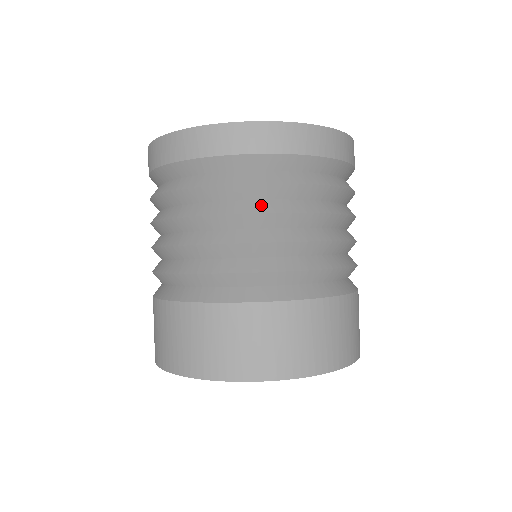
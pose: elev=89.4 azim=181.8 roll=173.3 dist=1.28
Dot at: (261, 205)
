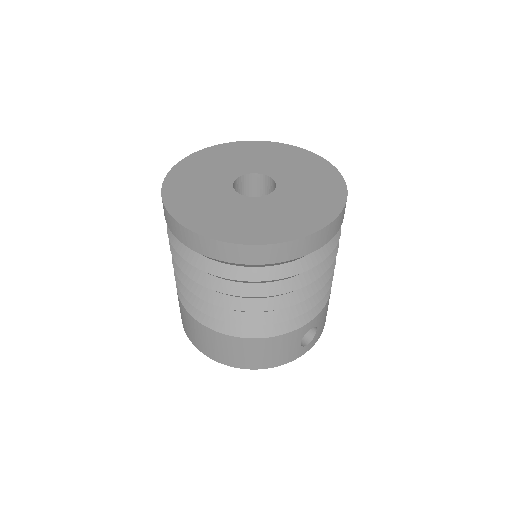
Dot at: (201, 276)
